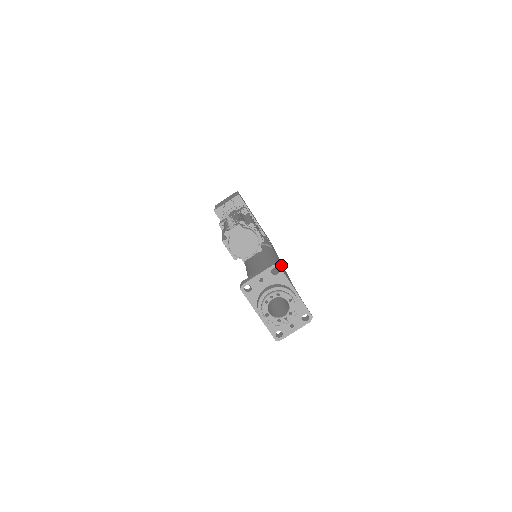
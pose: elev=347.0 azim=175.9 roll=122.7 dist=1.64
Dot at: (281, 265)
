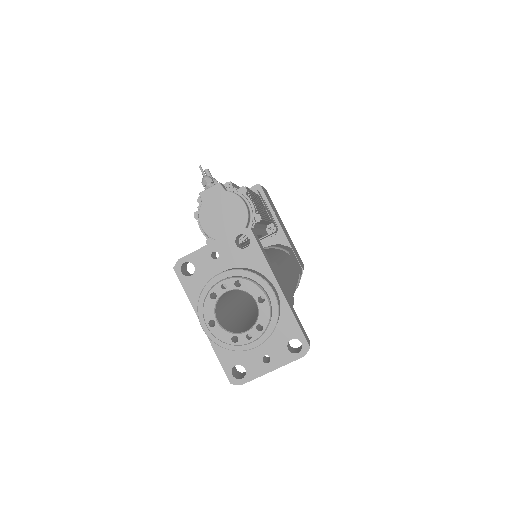
Dot at: (283, 262)
